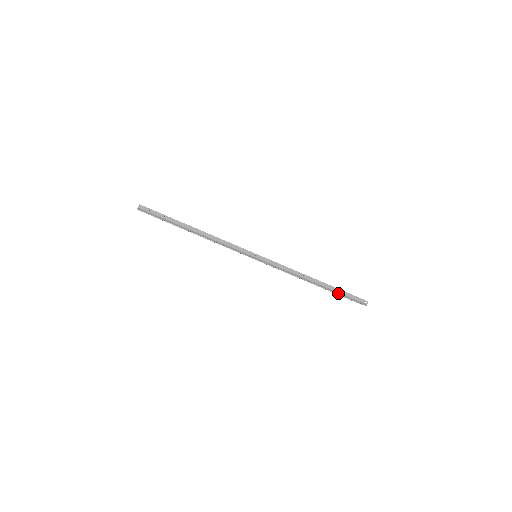
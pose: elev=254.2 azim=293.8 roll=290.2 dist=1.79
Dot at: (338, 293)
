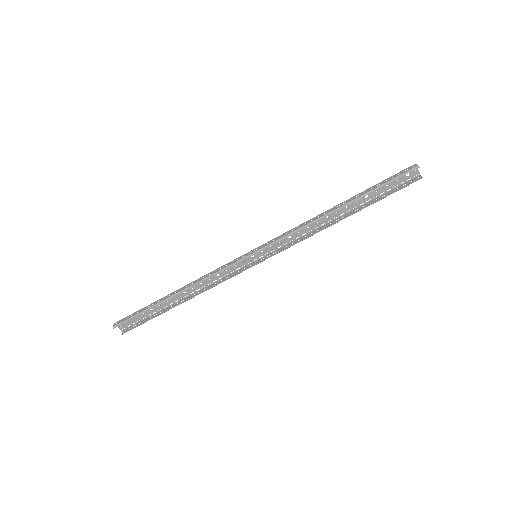
Dot at: (372, 191)
